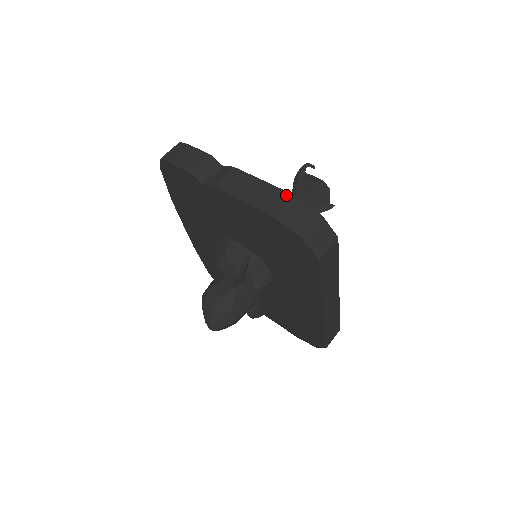
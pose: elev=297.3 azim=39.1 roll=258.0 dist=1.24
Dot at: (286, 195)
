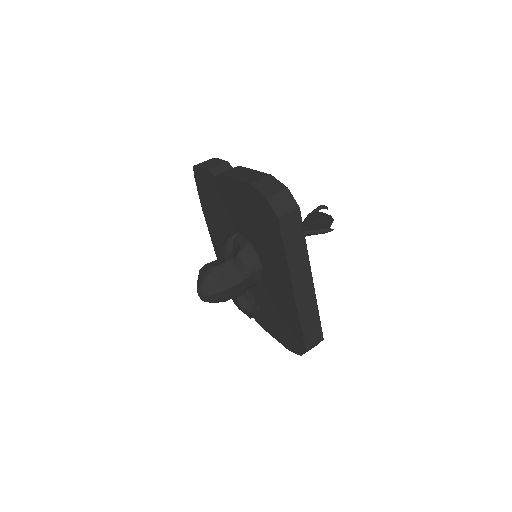
Dot at: (265, 175)
